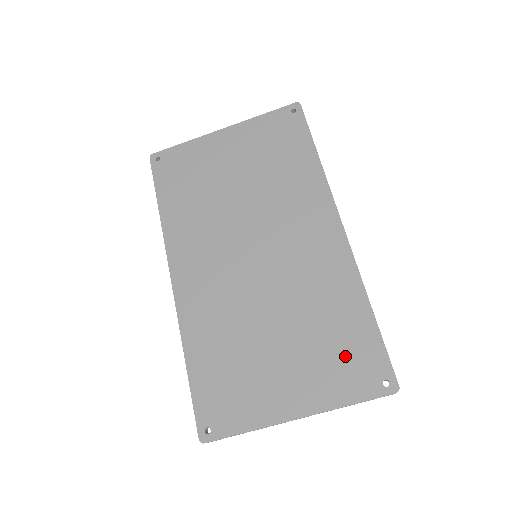
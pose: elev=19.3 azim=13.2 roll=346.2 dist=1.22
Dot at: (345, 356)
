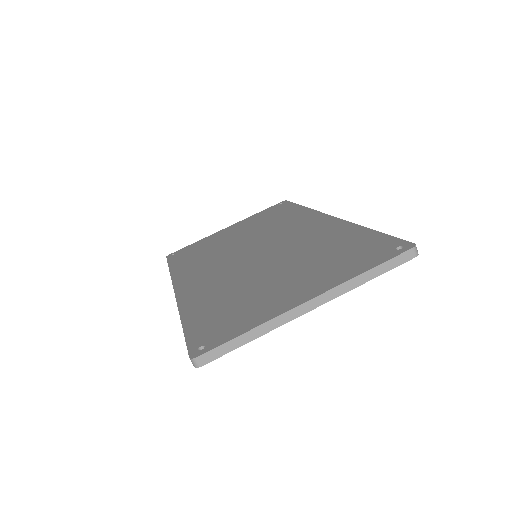
Dot at: (351, 254)
